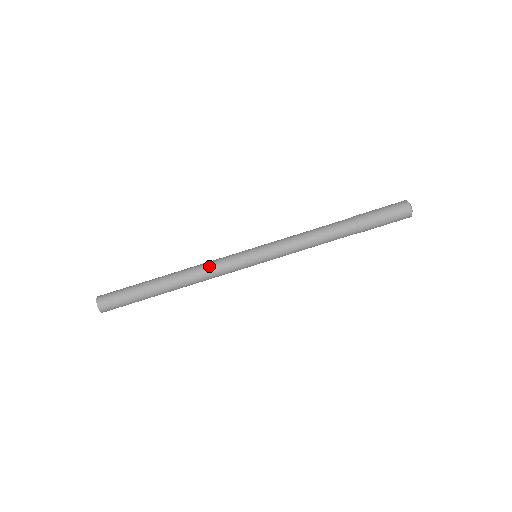
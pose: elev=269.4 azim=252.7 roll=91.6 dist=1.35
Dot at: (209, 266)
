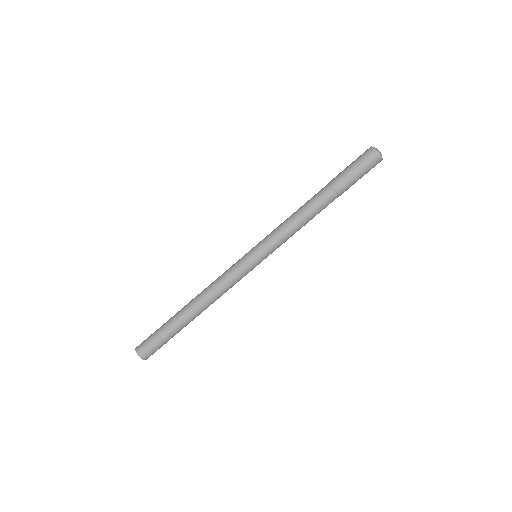
Dot at: (222, 287)
